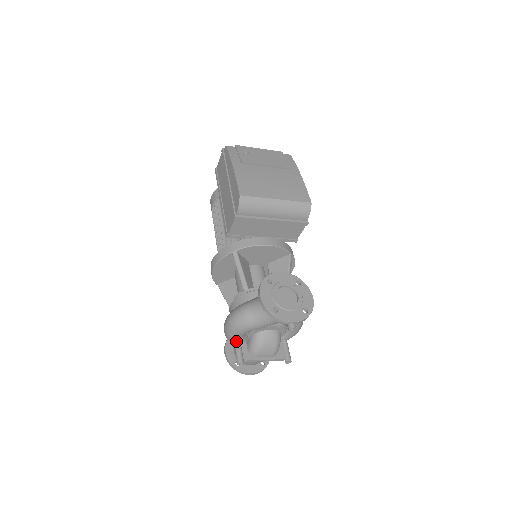
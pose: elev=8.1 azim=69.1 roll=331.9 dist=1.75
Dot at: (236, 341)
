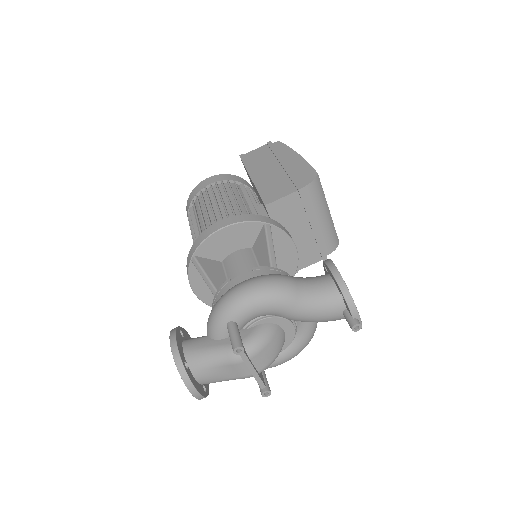
Dot at: (237, 319)
